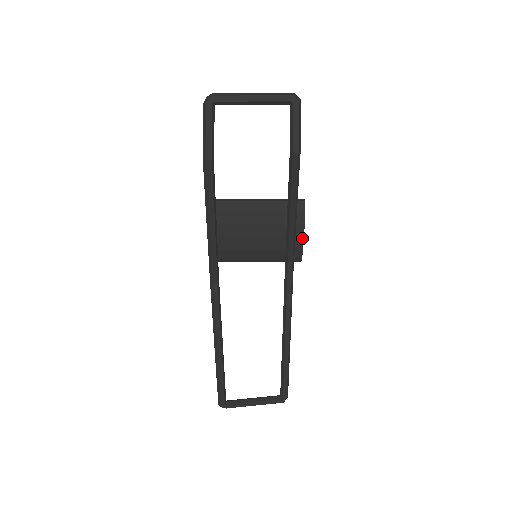
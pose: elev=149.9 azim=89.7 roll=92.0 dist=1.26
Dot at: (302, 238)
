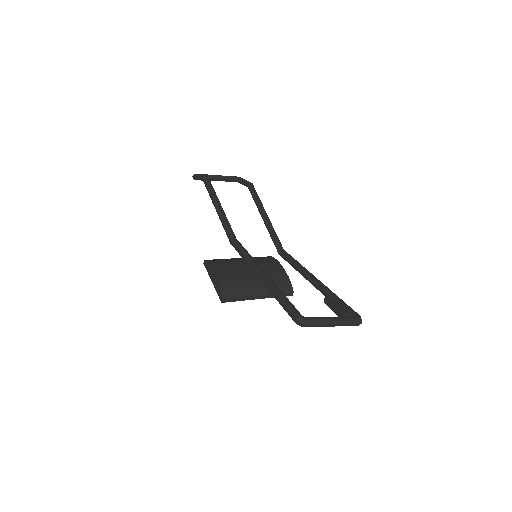
Dot at: (283, 269)
